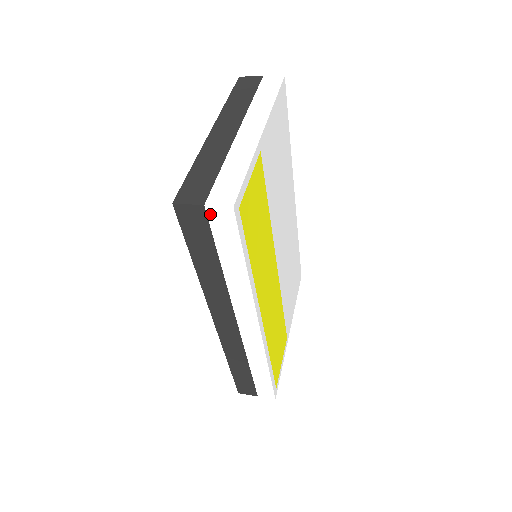
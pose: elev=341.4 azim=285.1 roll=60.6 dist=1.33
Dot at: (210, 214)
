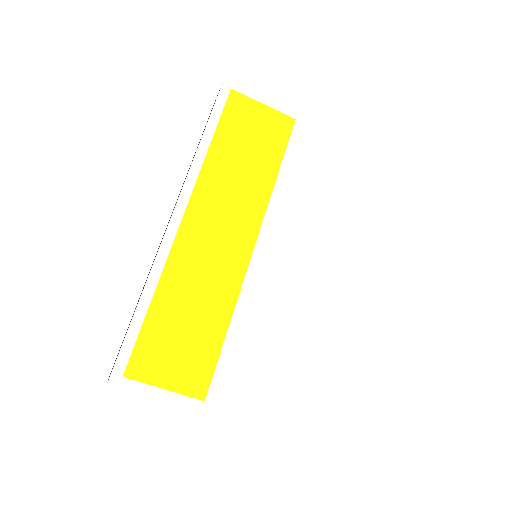
Dot at: occluded
